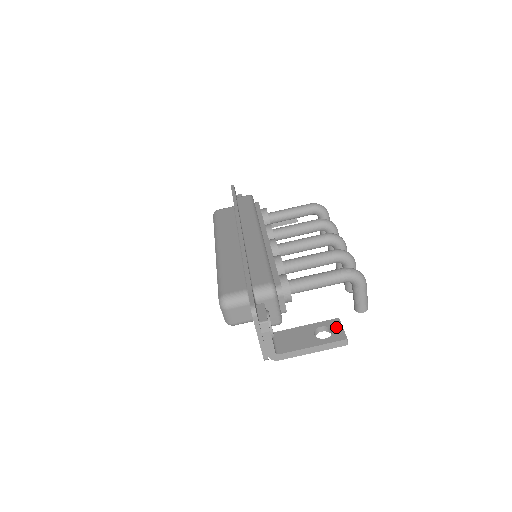
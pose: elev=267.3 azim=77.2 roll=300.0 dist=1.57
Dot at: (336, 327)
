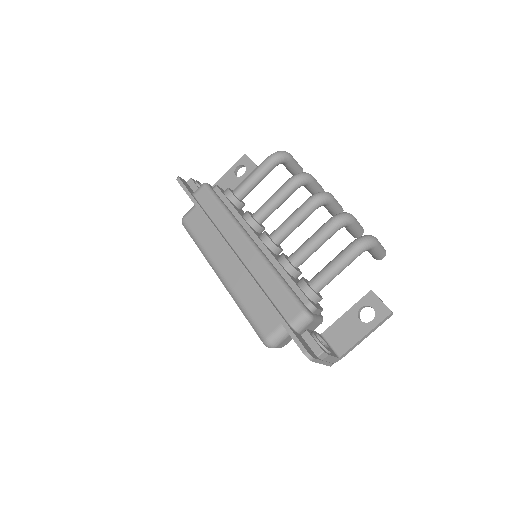
Dot at: (375, 303)
